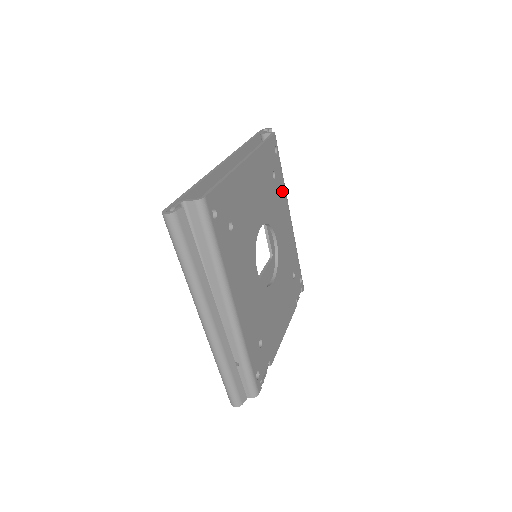
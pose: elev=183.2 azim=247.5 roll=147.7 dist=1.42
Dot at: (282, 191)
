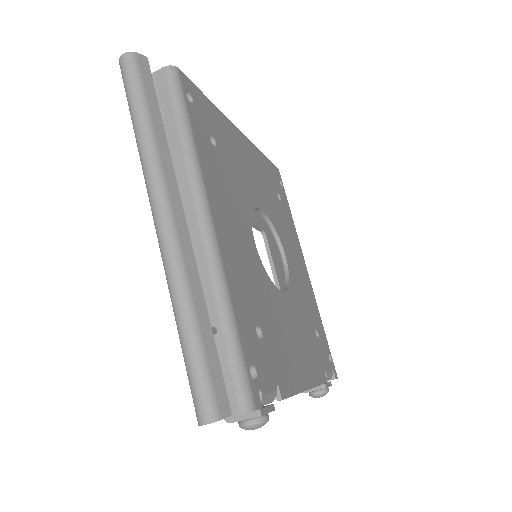
Dot at: (292, 226)
